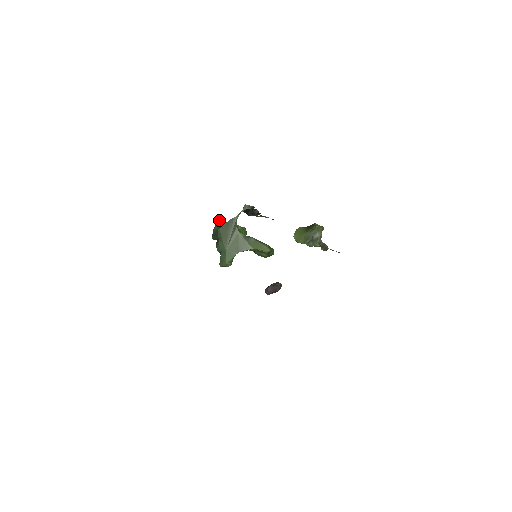
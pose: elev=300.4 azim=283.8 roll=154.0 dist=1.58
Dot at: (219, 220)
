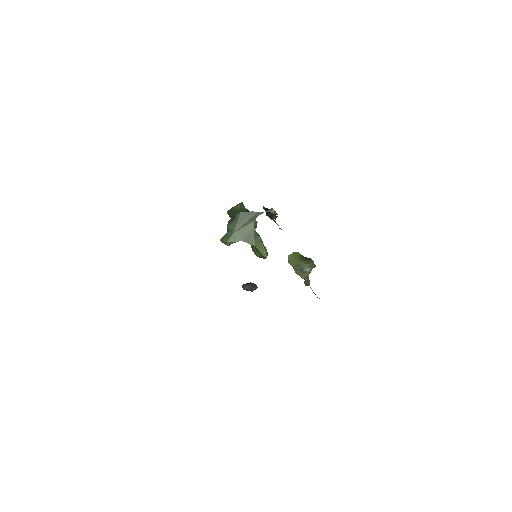
Dot at: occluded
